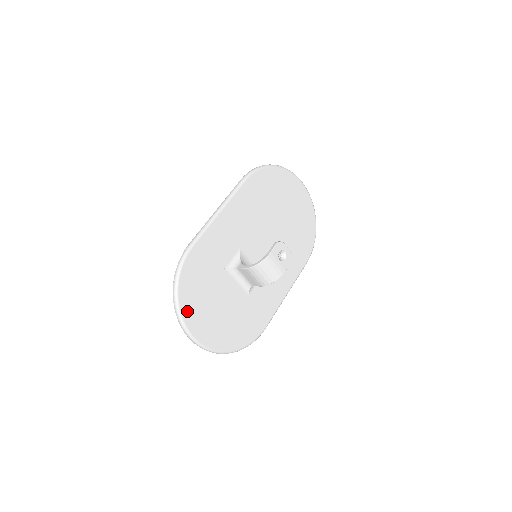
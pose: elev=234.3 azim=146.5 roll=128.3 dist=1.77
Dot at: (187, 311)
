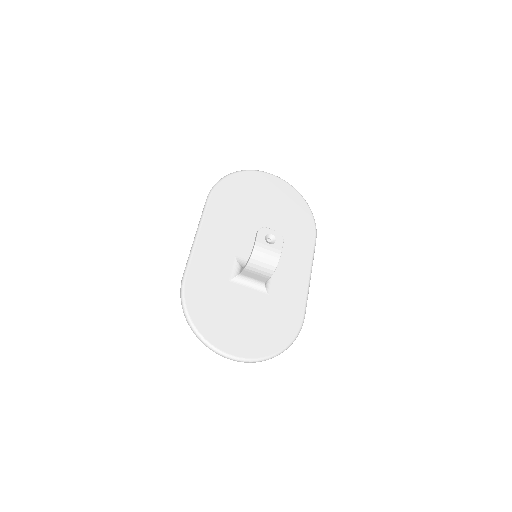
Dot at: (210, 334)
